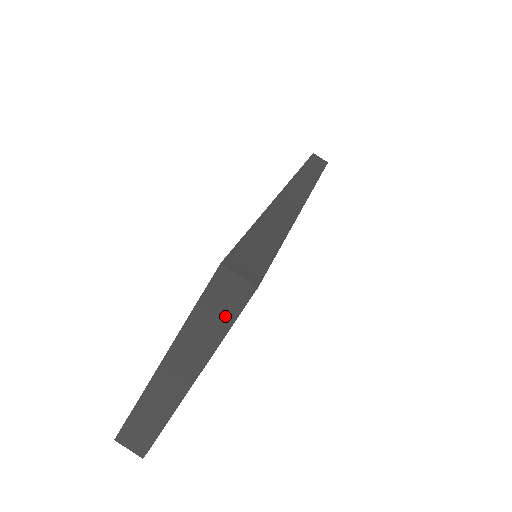
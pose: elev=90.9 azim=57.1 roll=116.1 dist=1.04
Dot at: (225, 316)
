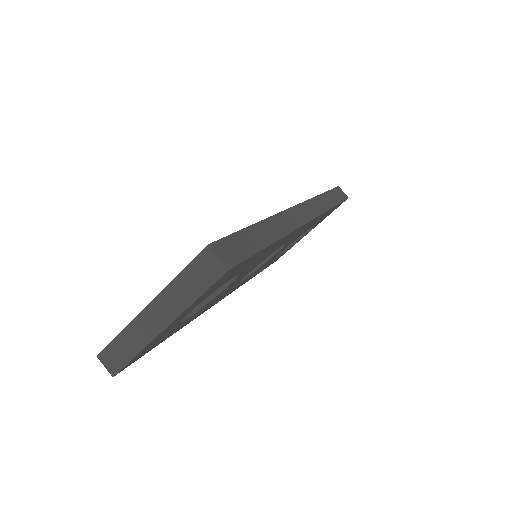
Dot at: (201, 284)
